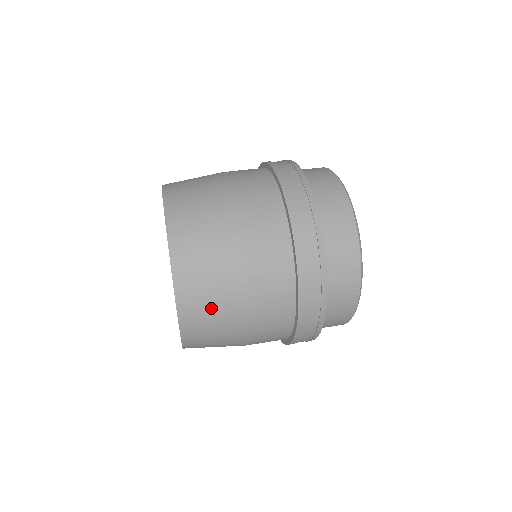
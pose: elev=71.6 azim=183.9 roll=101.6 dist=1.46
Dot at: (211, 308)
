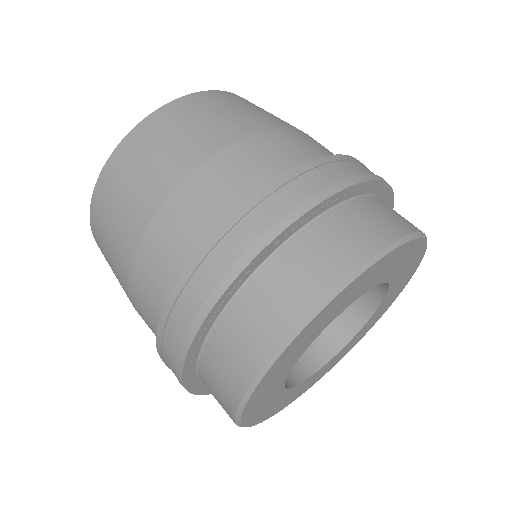
Dot at: (112, 217)
